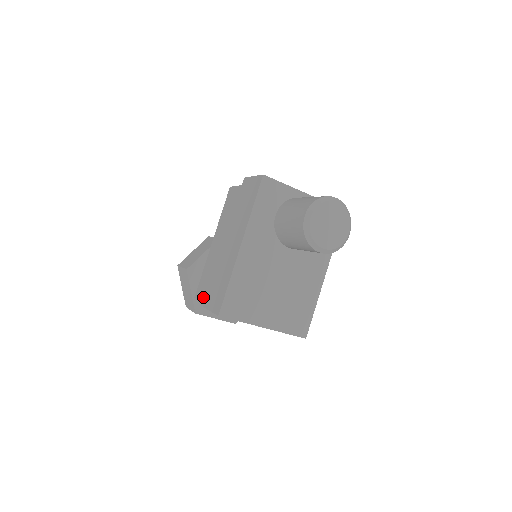
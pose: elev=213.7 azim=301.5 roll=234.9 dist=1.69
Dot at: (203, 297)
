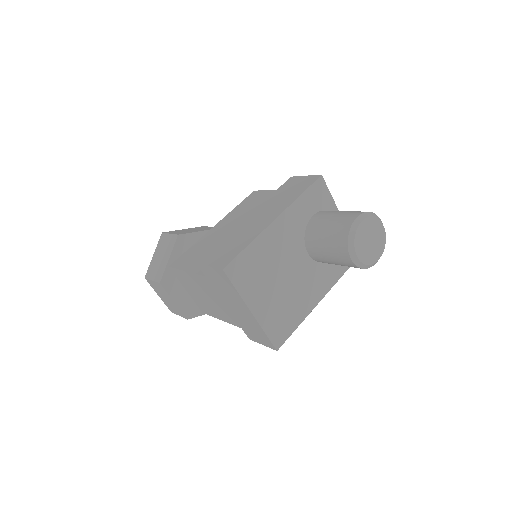
Dot at: (185, 266)
